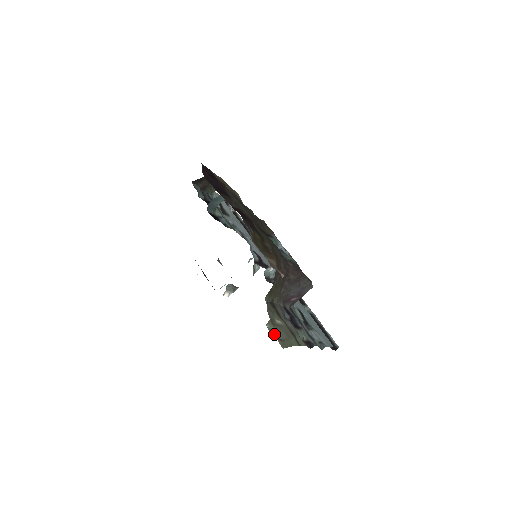
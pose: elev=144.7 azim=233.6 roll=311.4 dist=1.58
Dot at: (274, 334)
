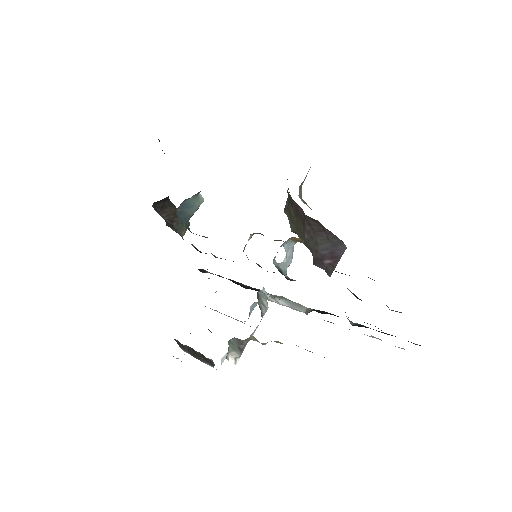
Dot at: occluded
